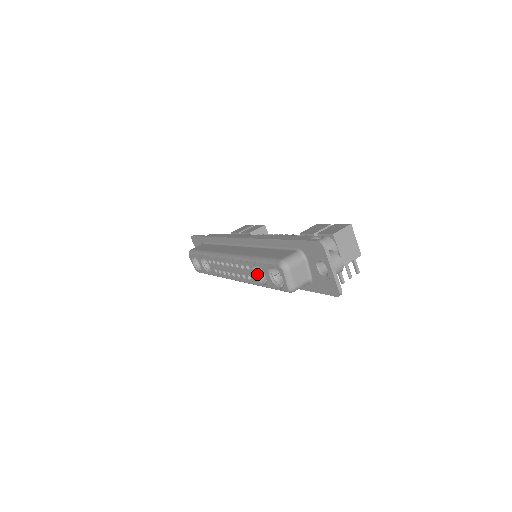
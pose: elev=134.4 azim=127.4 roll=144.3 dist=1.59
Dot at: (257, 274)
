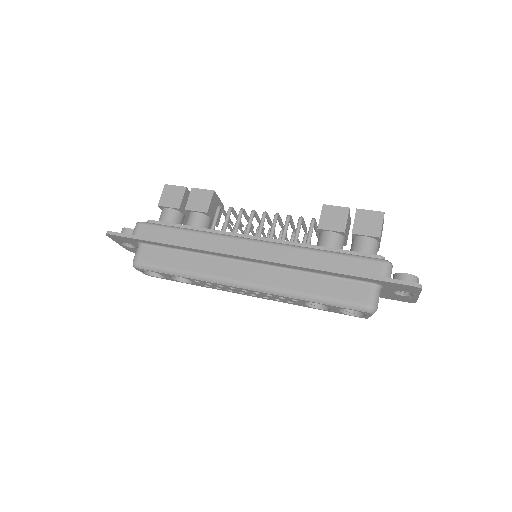
Dot at: (307, 302)
